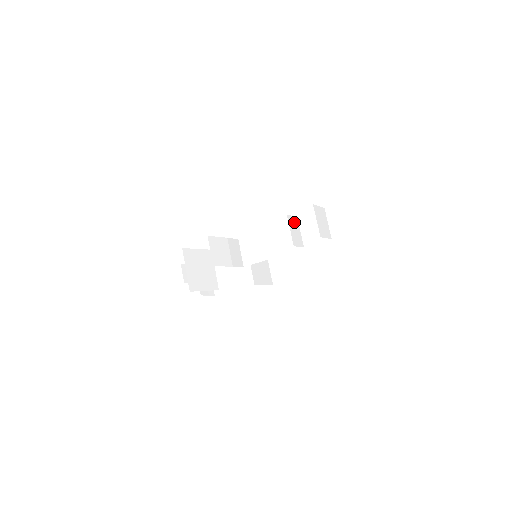
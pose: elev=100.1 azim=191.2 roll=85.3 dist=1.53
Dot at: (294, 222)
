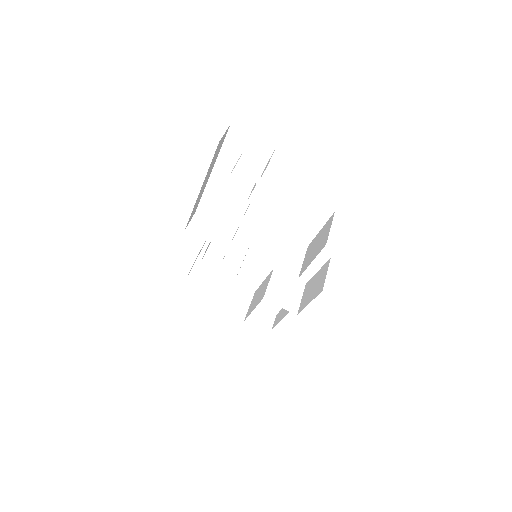
Dot at: (245, 184)
